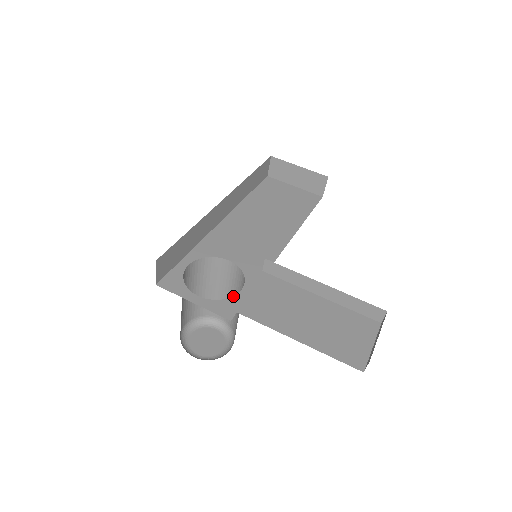
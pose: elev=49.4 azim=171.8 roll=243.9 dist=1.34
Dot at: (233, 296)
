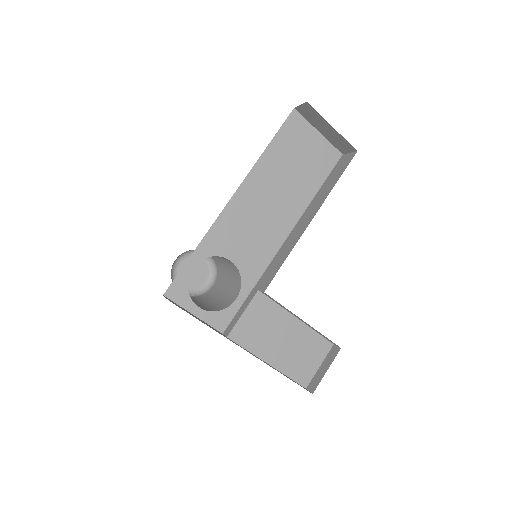
Dot at: (228, 307)
